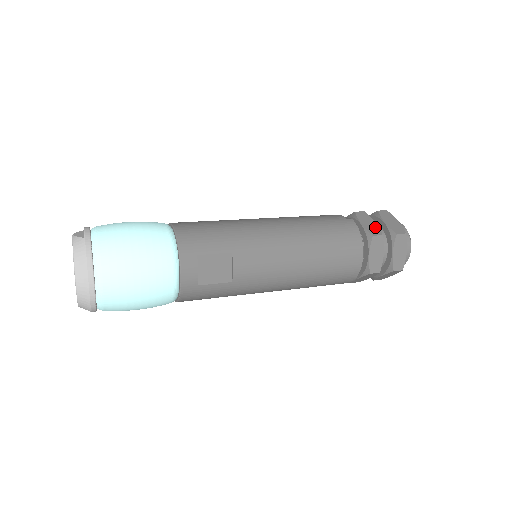
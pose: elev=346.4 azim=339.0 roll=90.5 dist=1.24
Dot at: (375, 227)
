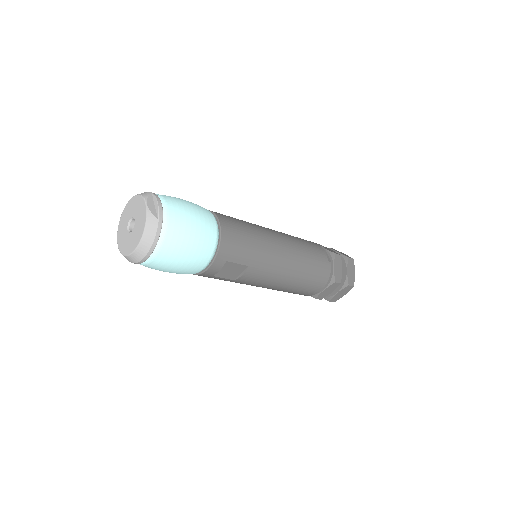
Dot at: (340, 274)
